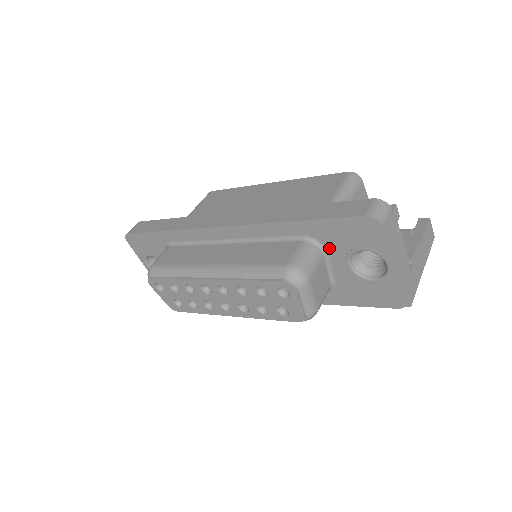
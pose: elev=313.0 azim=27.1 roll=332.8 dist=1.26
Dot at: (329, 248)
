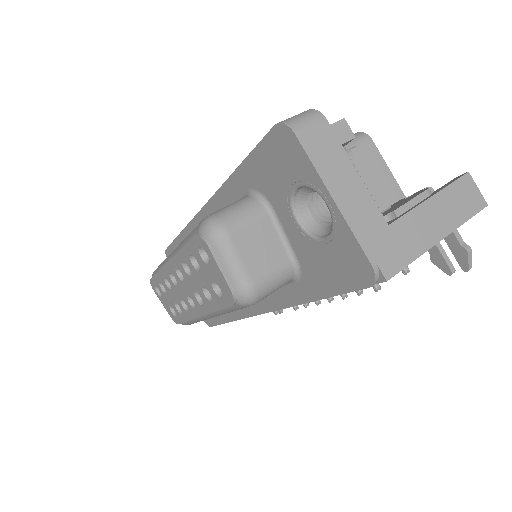
Dot at: (271, 200)
